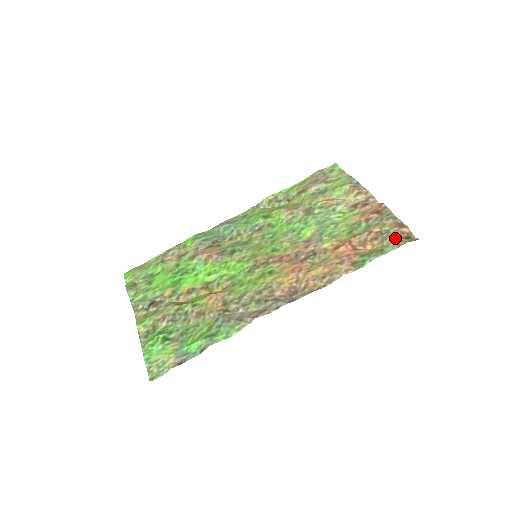
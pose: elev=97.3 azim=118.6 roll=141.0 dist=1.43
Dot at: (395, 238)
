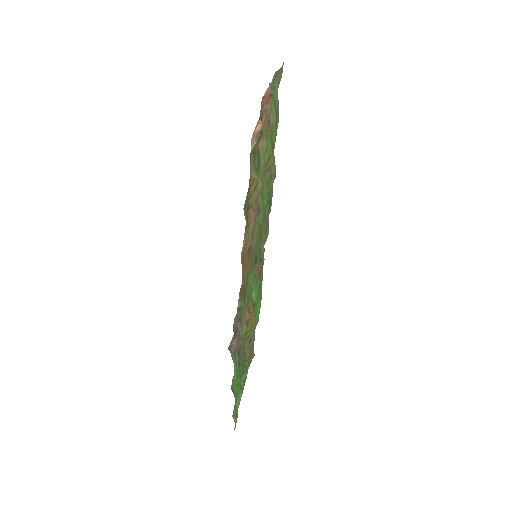
Dot at: occluded
